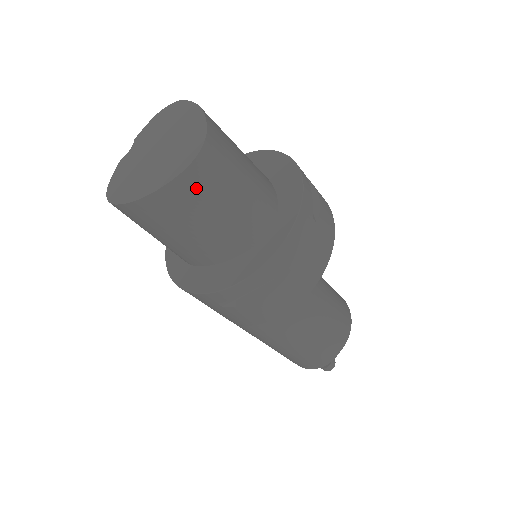
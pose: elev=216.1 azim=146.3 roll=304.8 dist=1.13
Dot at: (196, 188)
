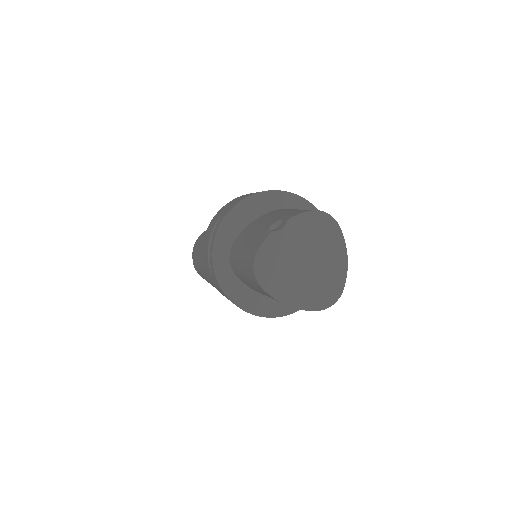
Dot at: occluded
